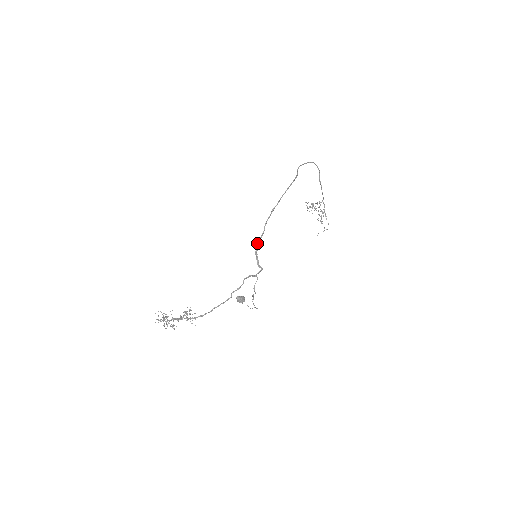
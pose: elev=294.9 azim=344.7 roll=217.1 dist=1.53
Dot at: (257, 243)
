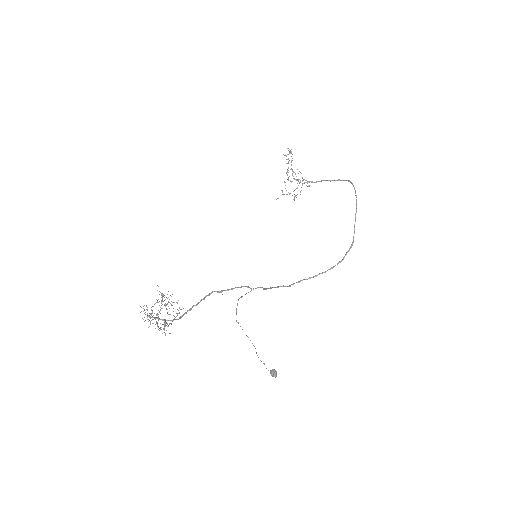
Dot at: (288, 286)
